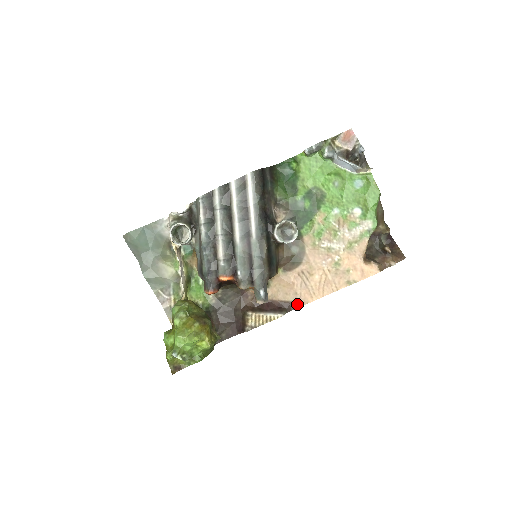
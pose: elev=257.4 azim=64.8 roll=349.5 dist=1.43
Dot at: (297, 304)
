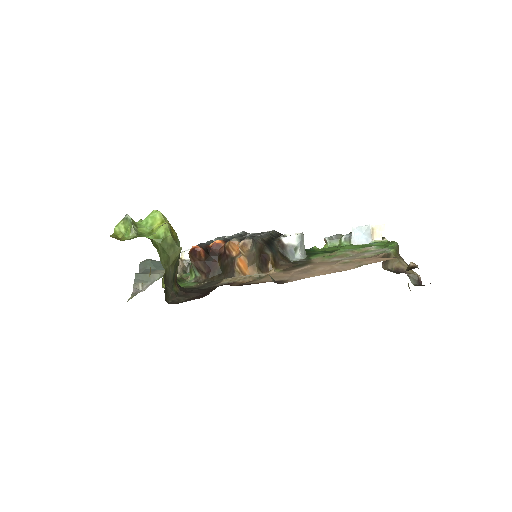
Dot at: (290, 281)
